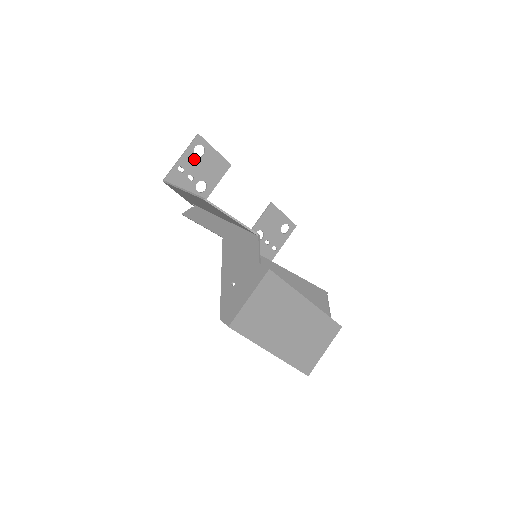
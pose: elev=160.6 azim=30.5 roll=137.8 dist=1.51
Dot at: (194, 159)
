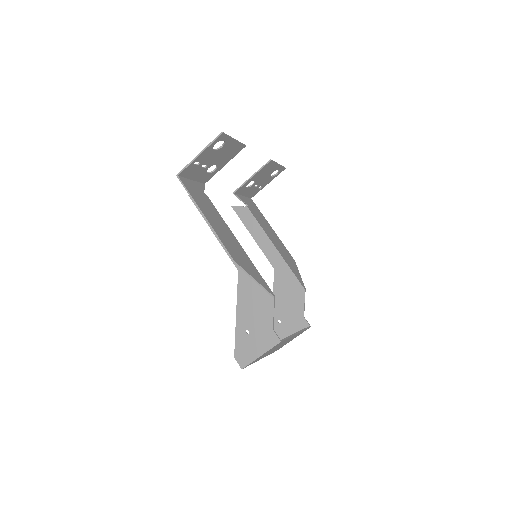
Dot at: (212, 152)
